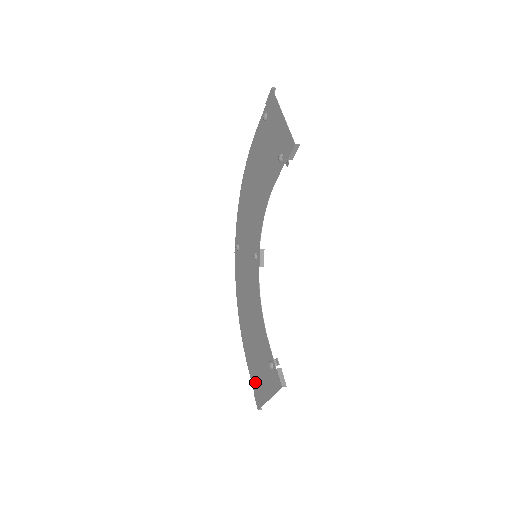
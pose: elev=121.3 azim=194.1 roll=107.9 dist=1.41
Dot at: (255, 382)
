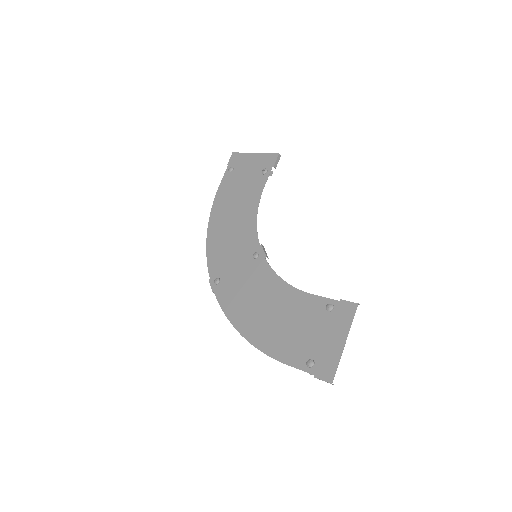
Dot at: (311, 359)
